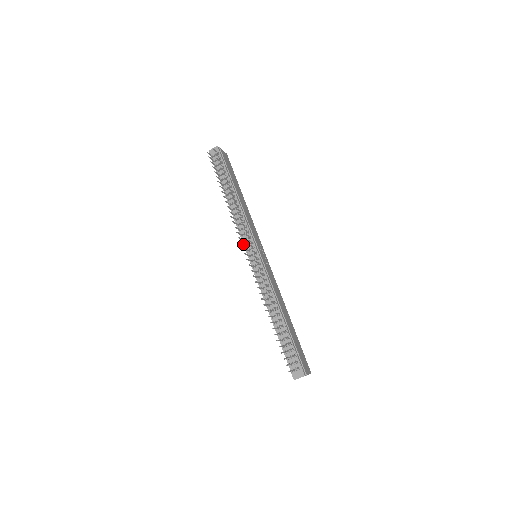
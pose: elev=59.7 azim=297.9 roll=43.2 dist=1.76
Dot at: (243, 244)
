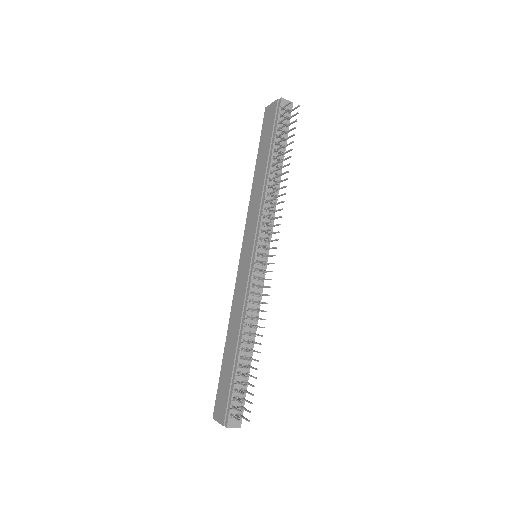
Dot at: (265, 238)
